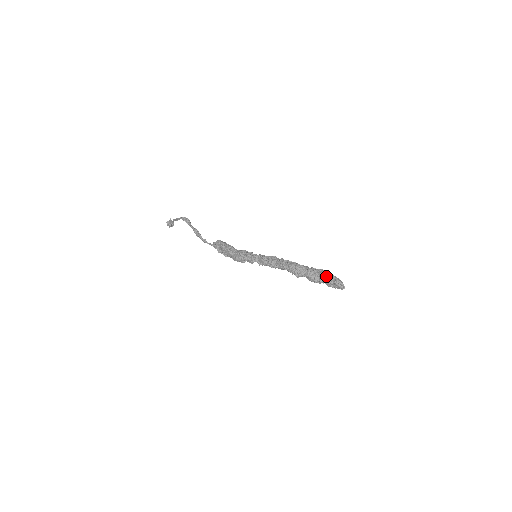
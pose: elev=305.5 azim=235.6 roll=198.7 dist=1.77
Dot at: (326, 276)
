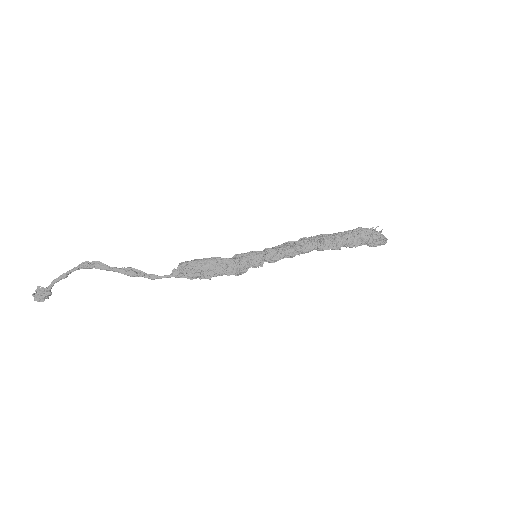
Dot at: (373, 230)
